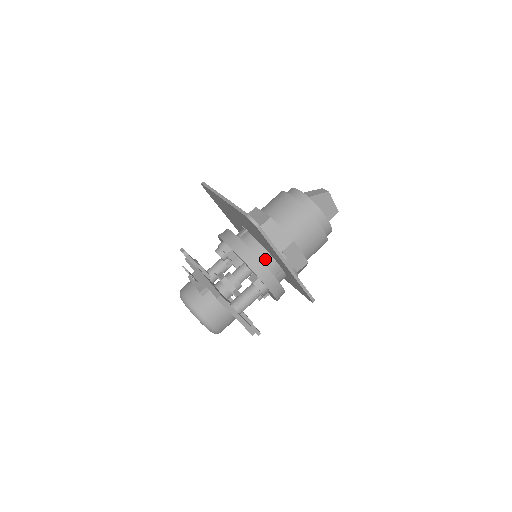
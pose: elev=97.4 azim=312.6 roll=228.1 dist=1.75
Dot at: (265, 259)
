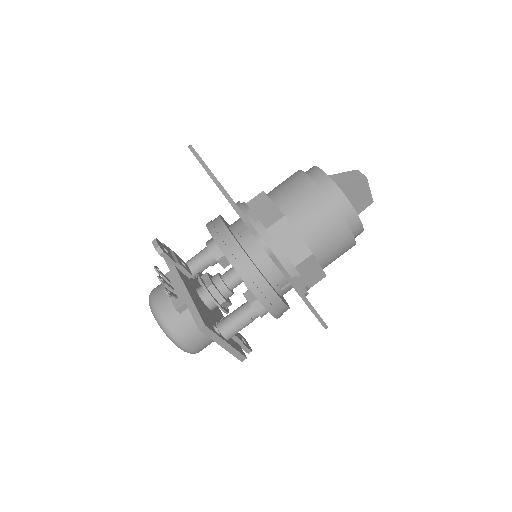
Dot at: (270, 272)
